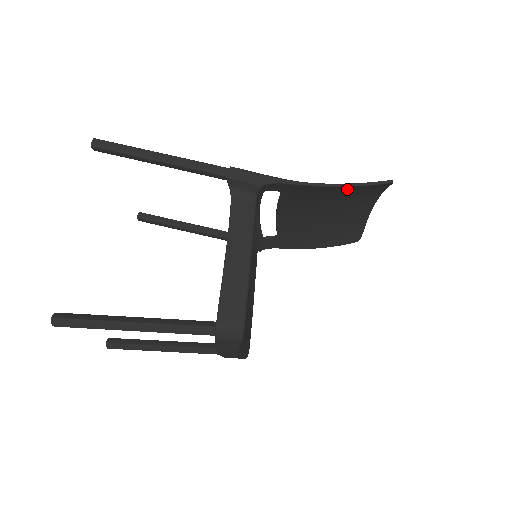
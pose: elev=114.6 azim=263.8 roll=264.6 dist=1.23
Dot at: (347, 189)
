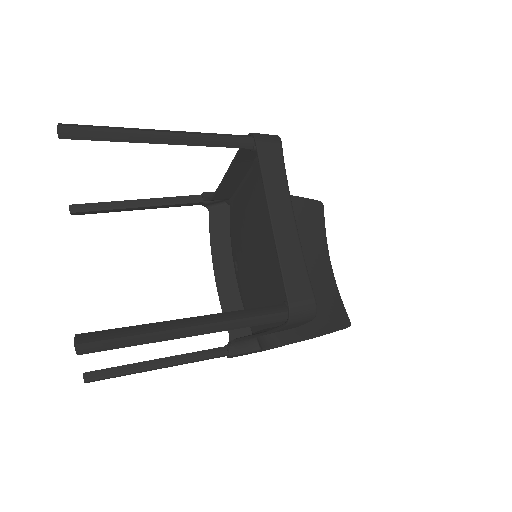
Dot at: (296, 209)
